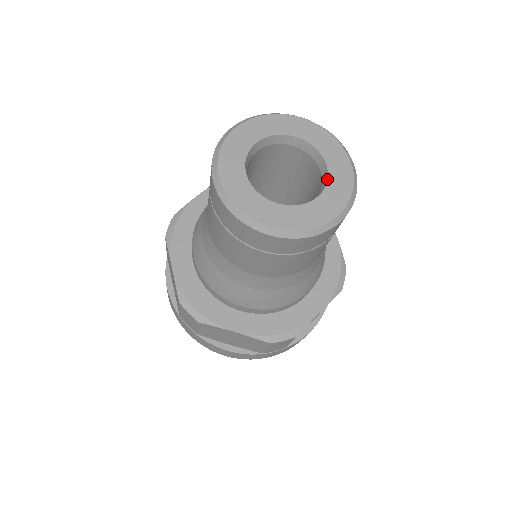
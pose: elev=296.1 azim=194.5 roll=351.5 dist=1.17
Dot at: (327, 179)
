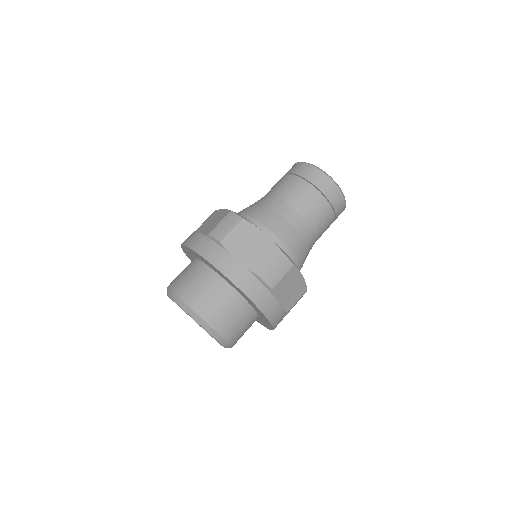
Dot at: occluded
